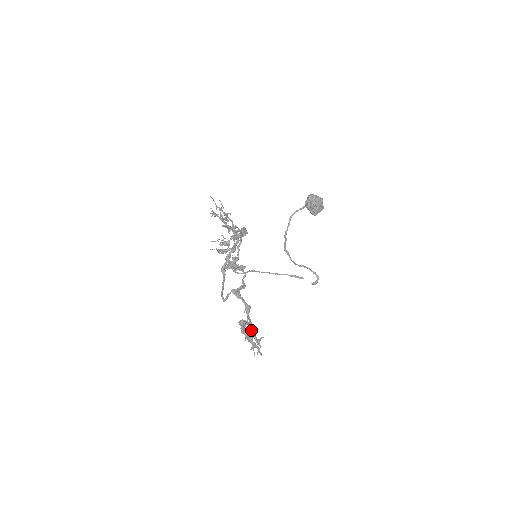
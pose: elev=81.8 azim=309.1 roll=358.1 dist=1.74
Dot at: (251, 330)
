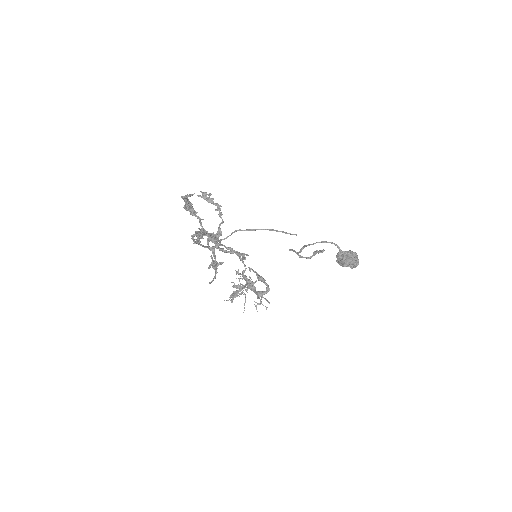
Dot at: occluded
